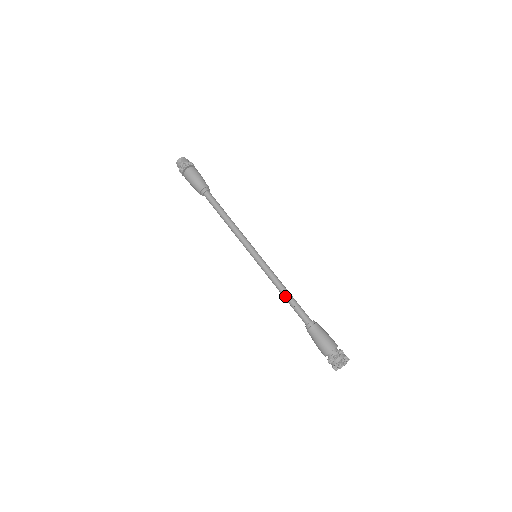
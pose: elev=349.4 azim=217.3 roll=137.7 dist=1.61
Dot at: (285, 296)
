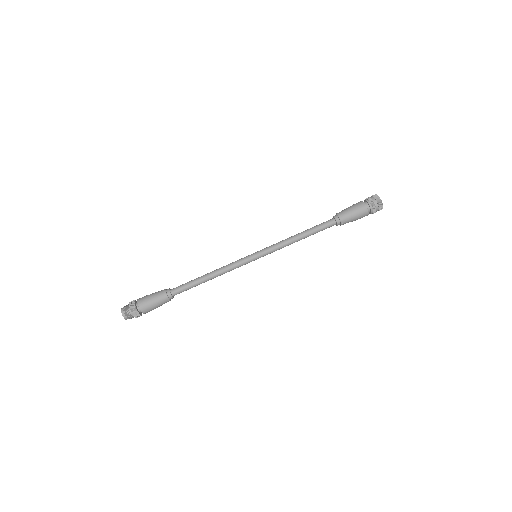
Dot at: occluded
